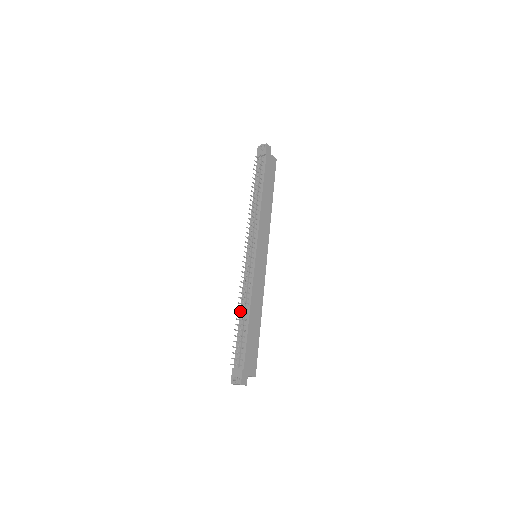
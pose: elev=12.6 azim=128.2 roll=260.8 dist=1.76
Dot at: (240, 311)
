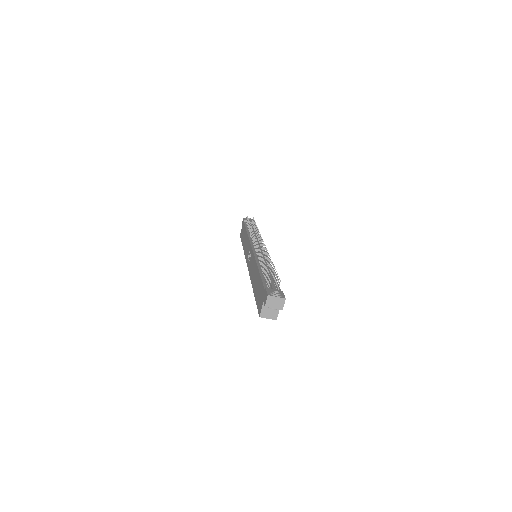
Dot at: (258, 266)
